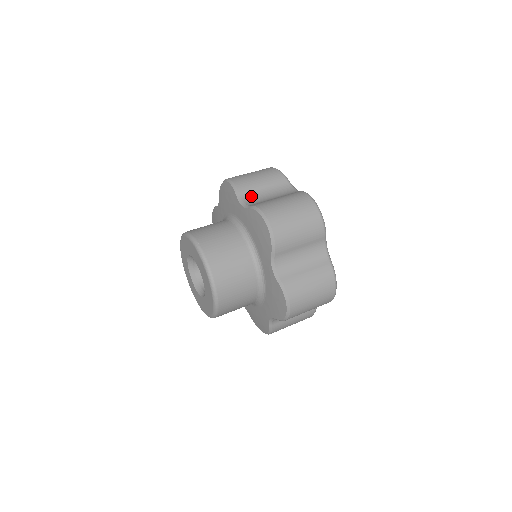
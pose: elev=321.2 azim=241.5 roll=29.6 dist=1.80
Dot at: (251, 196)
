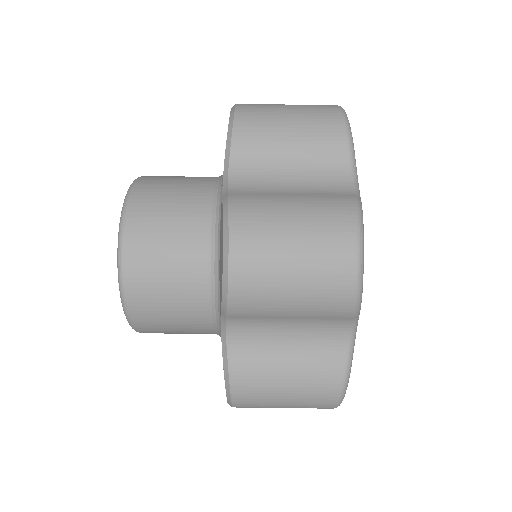
Dot at: (252, 166)
